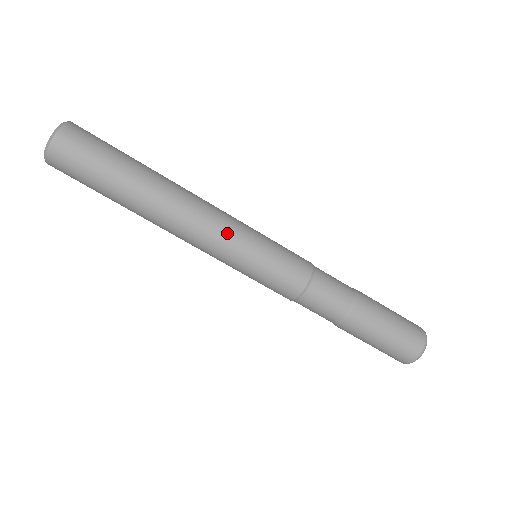
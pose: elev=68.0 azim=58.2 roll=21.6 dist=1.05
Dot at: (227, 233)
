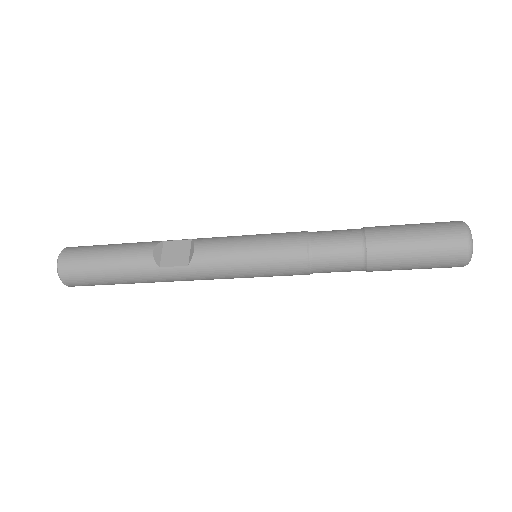
Dot at: occluded
